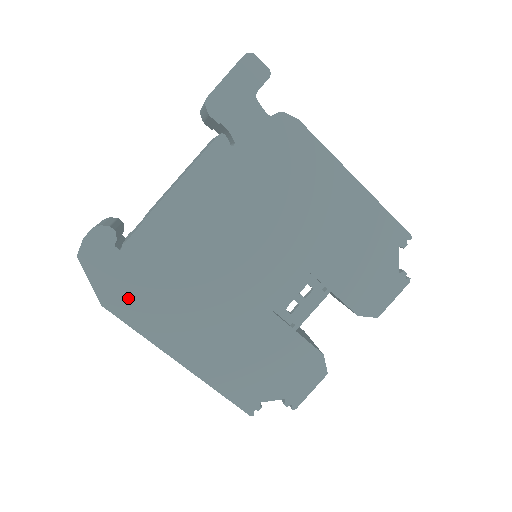
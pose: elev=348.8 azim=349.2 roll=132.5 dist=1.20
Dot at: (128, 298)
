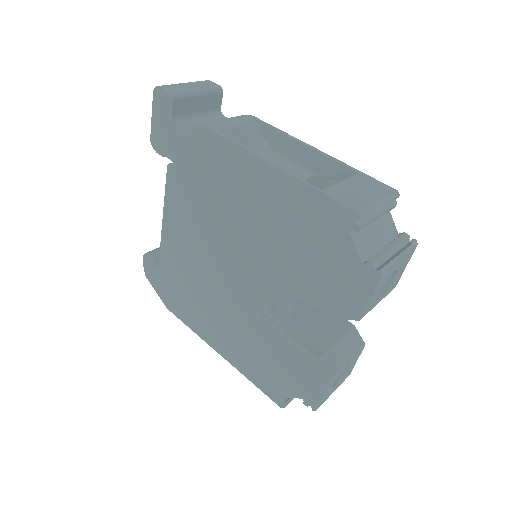
Dot at: (176, 303)
